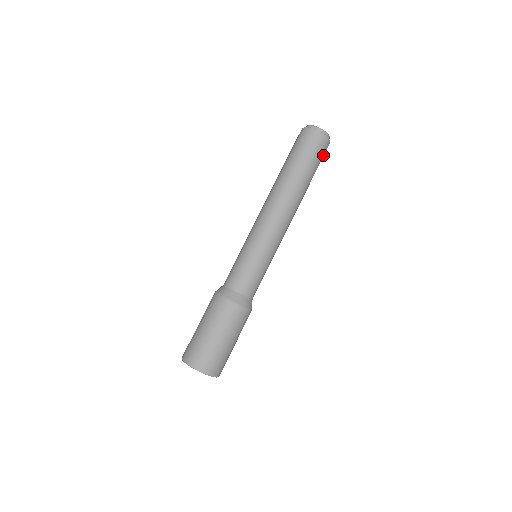
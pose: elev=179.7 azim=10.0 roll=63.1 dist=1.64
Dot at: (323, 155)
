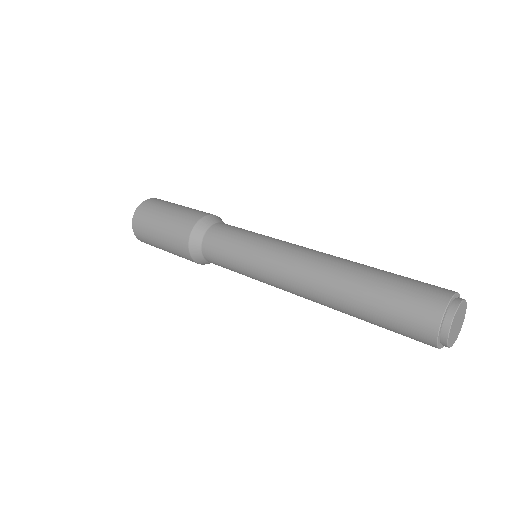
Dot at: occluded
